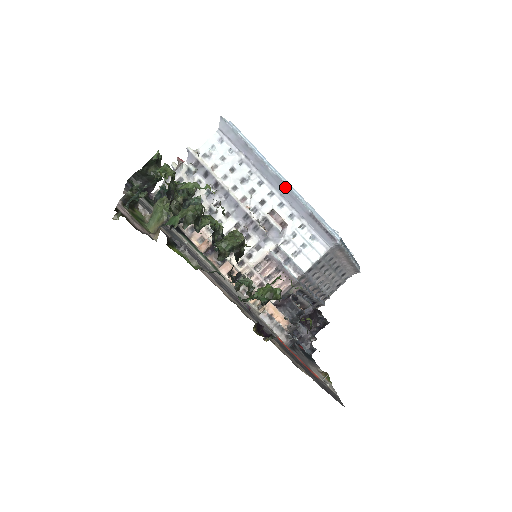
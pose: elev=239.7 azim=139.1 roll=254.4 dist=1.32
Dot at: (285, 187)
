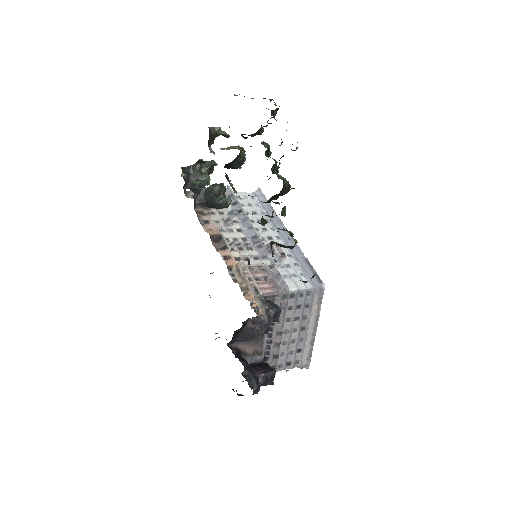
Dot at: (291, 238)
